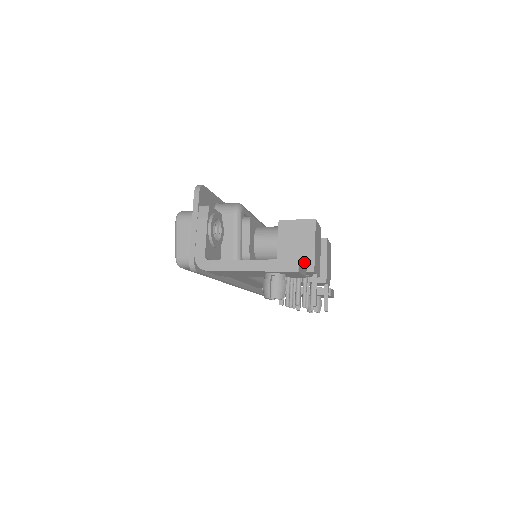
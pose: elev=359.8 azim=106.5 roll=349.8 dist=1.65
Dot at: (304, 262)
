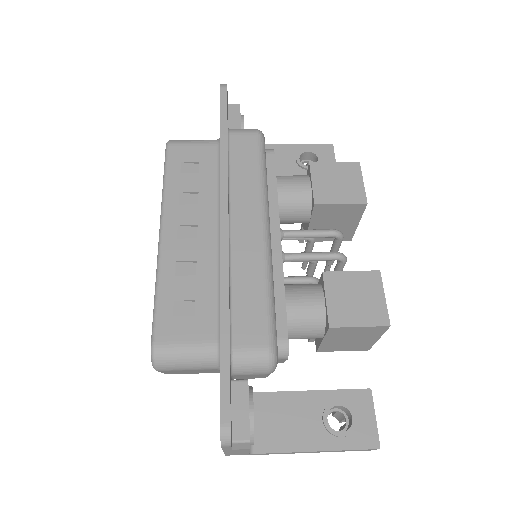
Dot at: (358, 347)
